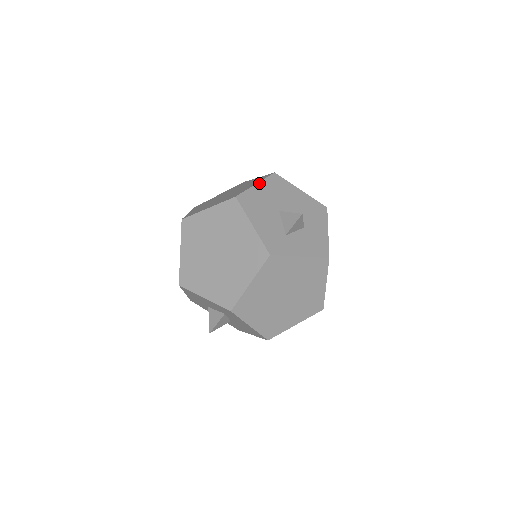
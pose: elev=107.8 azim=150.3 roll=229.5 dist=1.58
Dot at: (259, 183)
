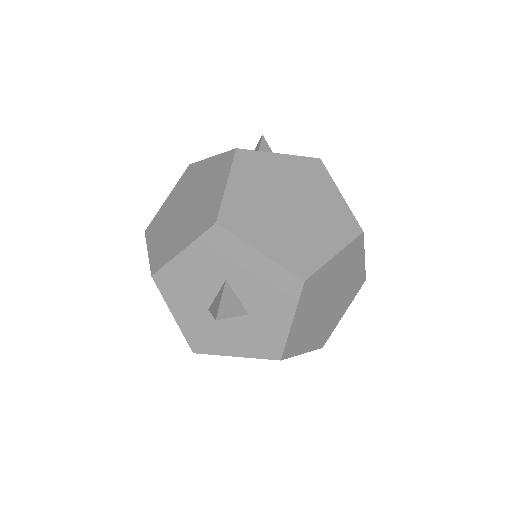
Dot at: occluded
